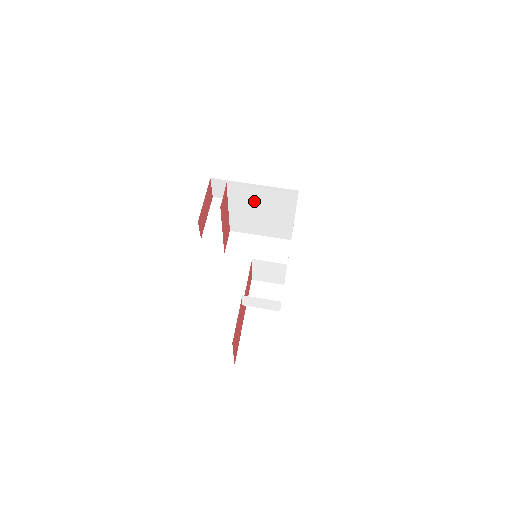
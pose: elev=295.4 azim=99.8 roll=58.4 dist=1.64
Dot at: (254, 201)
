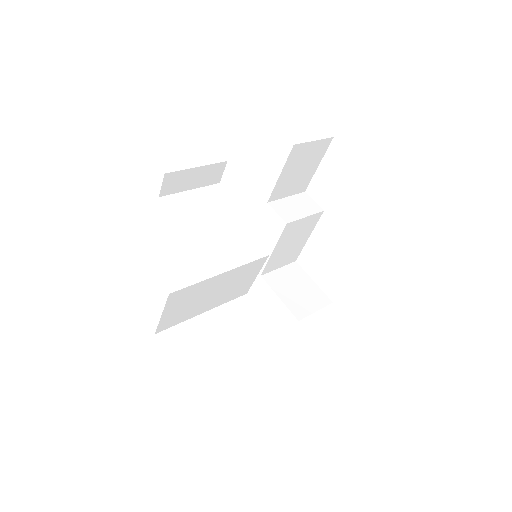
Dot at: (196, 208)
